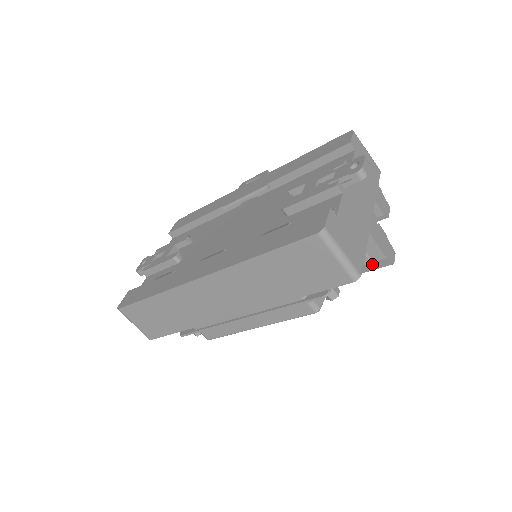
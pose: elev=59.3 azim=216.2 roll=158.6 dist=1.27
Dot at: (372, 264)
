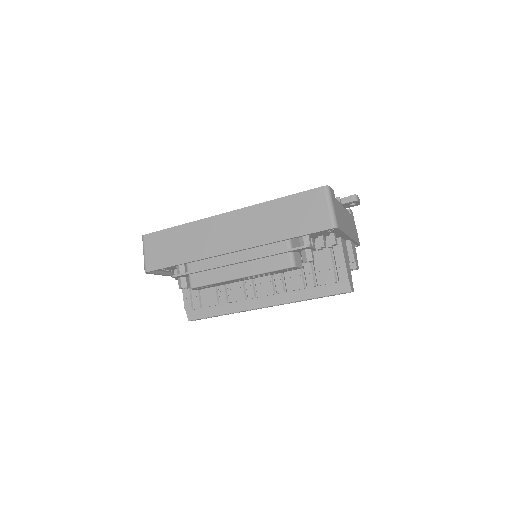
Dot at: (336, 287)
